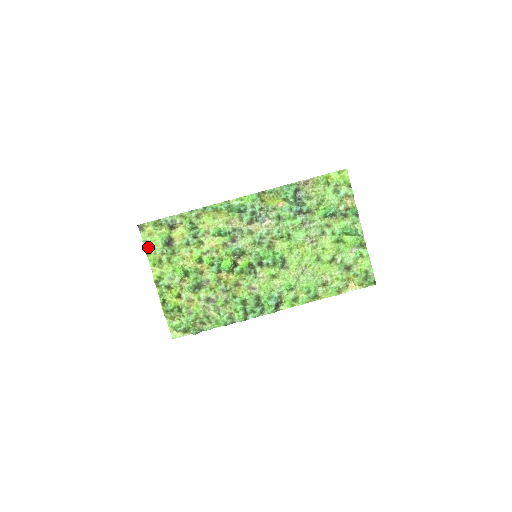
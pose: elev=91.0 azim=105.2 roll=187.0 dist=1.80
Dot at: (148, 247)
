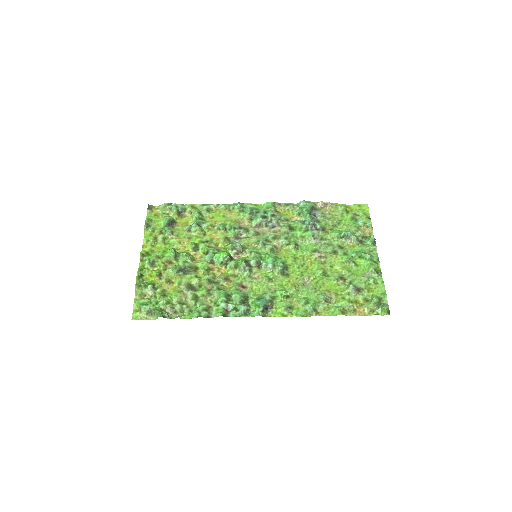
Dot at: (149, 224)
